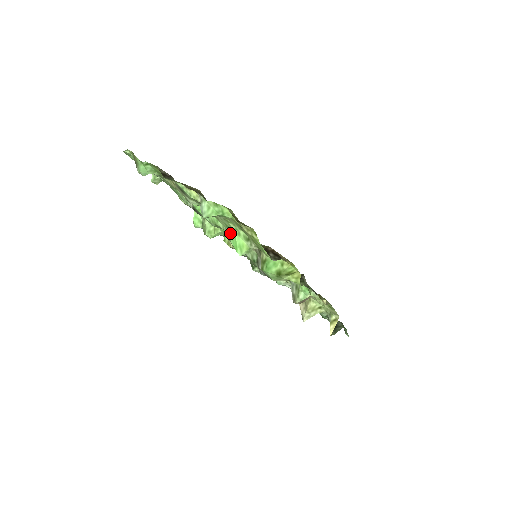
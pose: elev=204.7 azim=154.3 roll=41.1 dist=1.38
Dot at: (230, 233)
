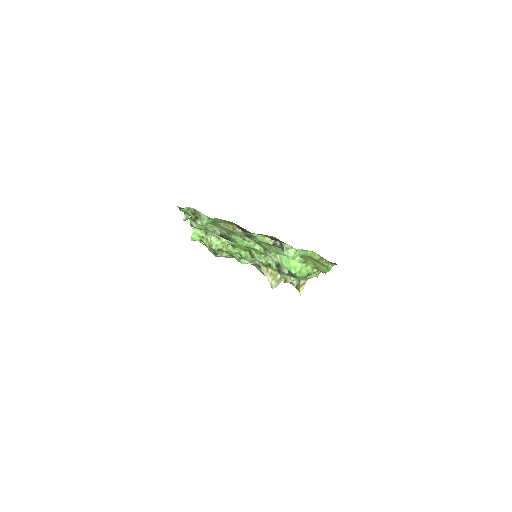
Dot at: (281, 258)
